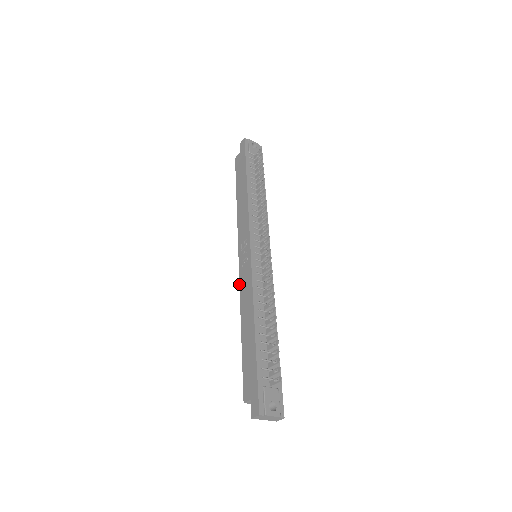
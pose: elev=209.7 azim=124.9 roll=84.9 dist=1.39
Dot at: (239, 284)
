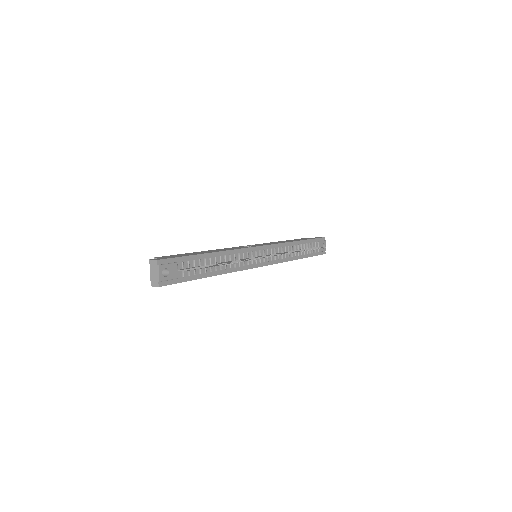
Dot at: occluded
